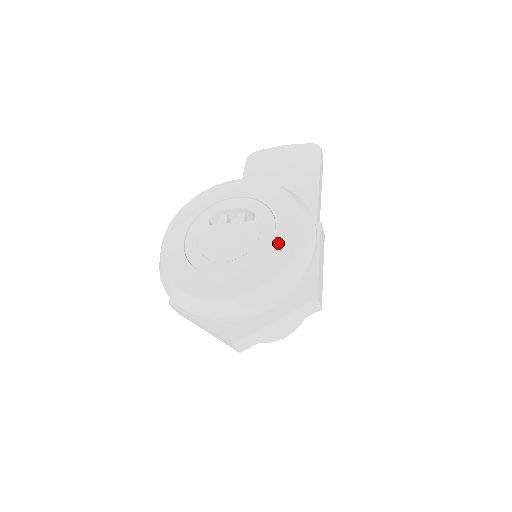
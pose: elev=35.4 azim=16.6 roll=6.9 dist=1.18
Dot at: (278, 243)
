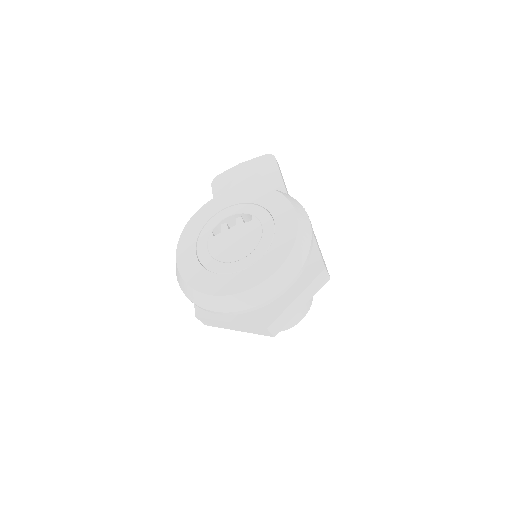
Dot at: (281, 230)
